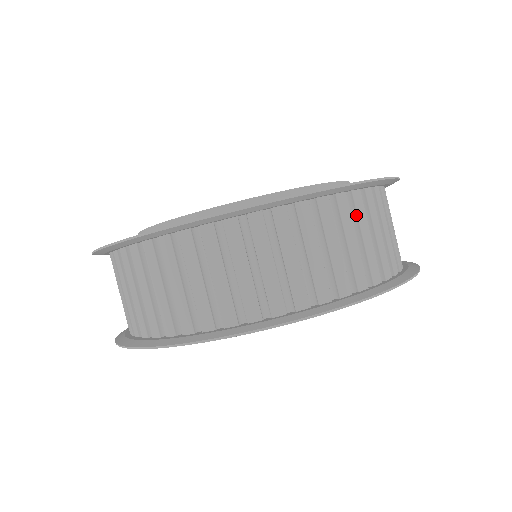
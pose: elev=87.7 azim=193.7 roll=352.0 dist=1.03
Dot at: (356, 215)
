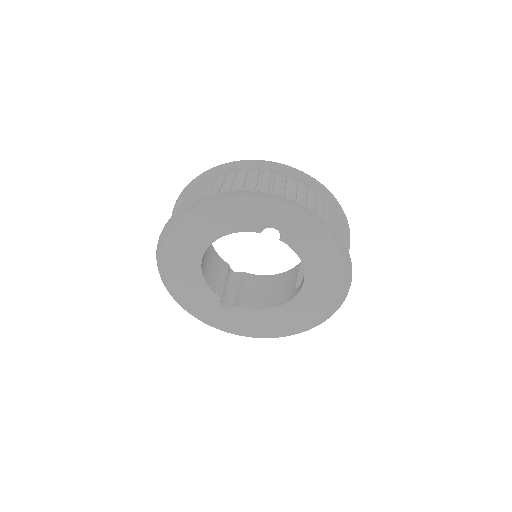
Dot at: (339, 234)
